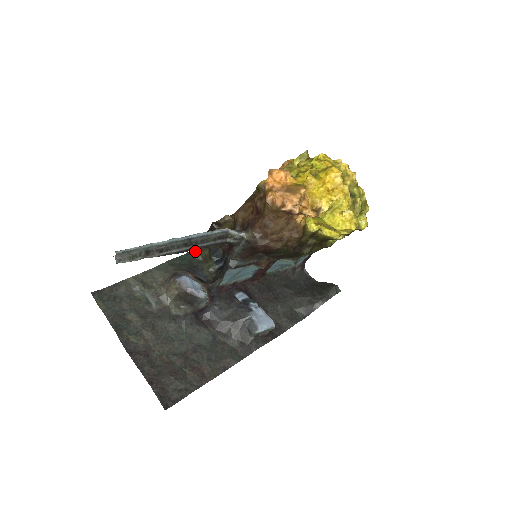
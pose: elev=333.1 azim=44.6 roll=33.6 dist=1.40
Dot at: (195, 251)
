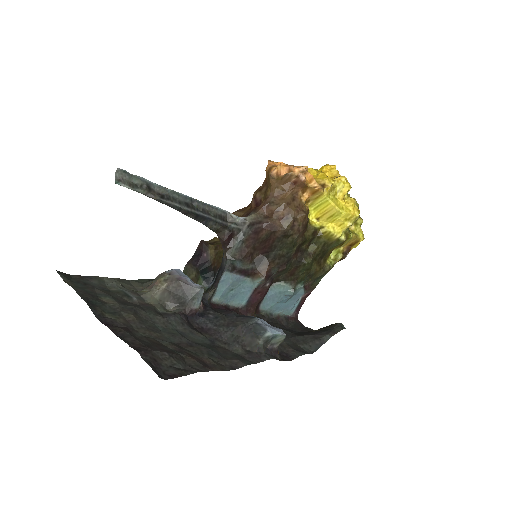
Dot at: occluded
